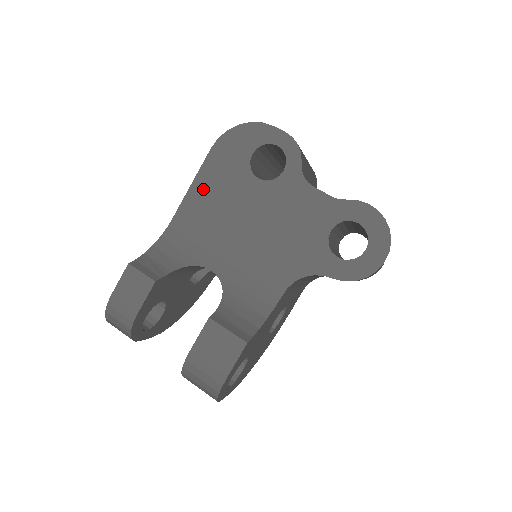
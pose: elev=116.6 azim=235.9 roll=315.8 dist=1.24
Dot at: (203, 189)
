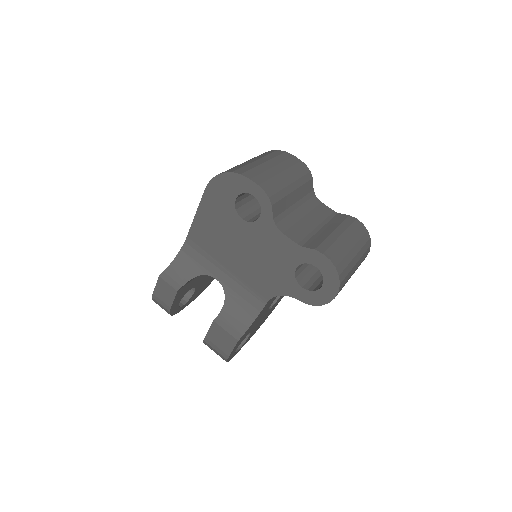
Dot at: (204, 219)
